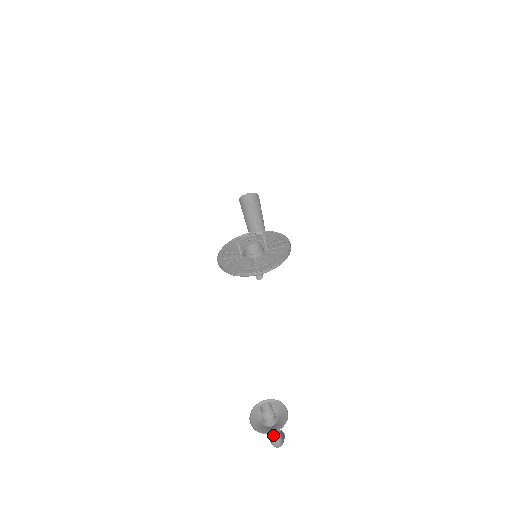
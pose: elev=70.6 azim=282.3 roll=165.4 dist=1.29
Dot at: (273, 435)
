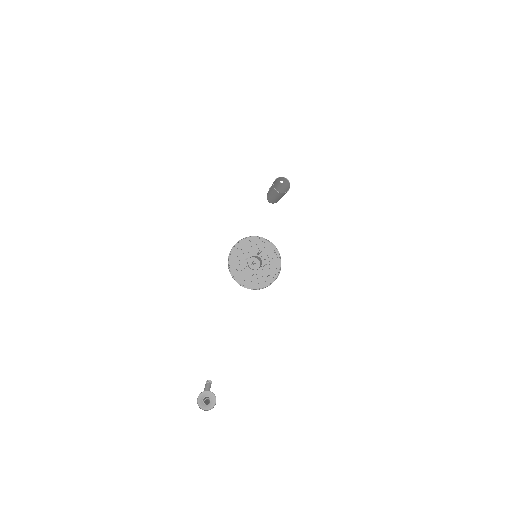
Dot at: occluded
